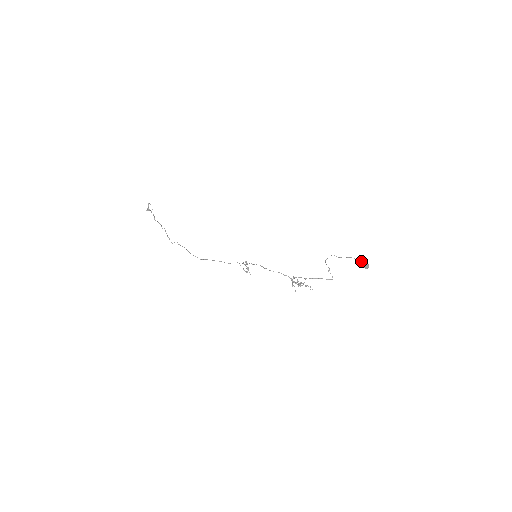
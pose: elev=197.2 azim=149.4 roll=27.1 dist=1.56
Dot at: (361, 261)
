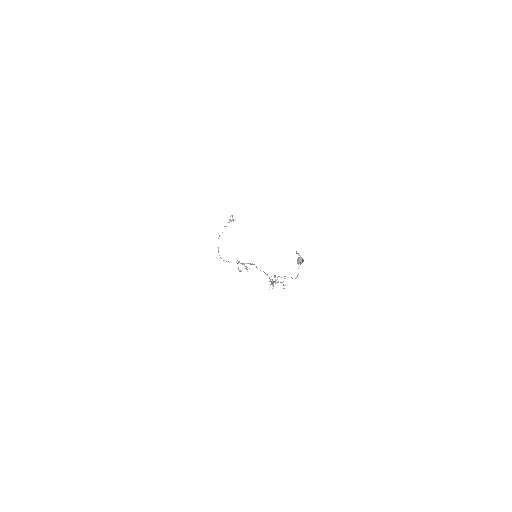
Dot at: occluded
